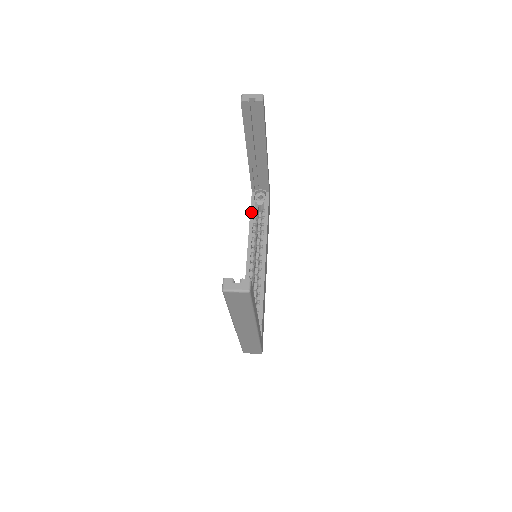
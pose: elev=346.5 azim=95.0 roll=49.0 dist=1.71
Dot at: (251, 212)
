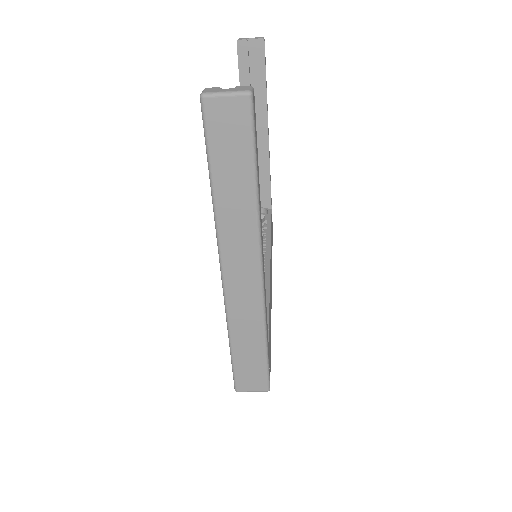
Dot at: occluded
